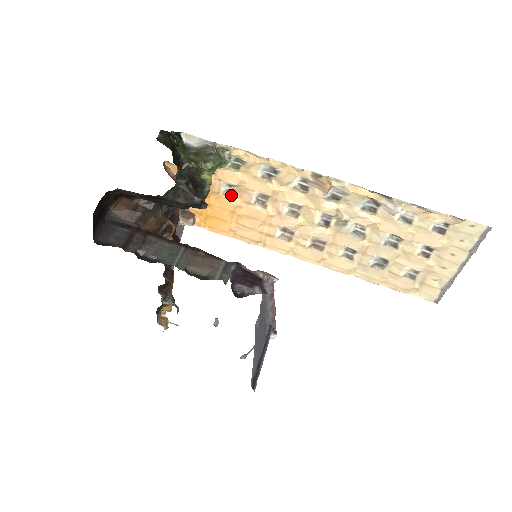
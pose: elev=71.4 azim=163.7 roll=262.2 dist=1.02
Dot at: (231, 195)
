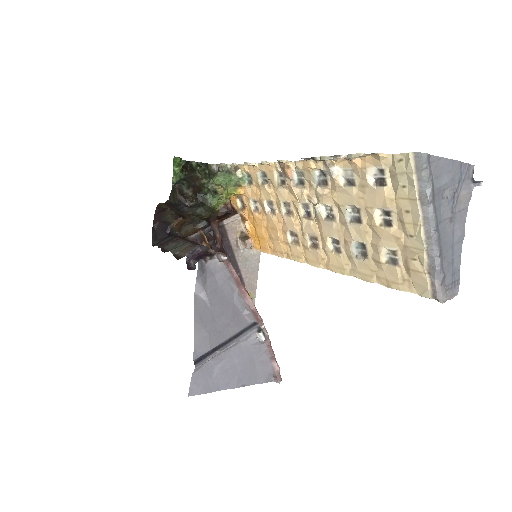
Dot at: (260, 211)
